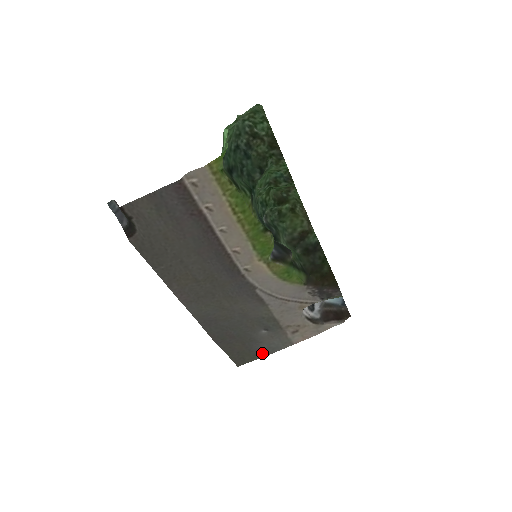
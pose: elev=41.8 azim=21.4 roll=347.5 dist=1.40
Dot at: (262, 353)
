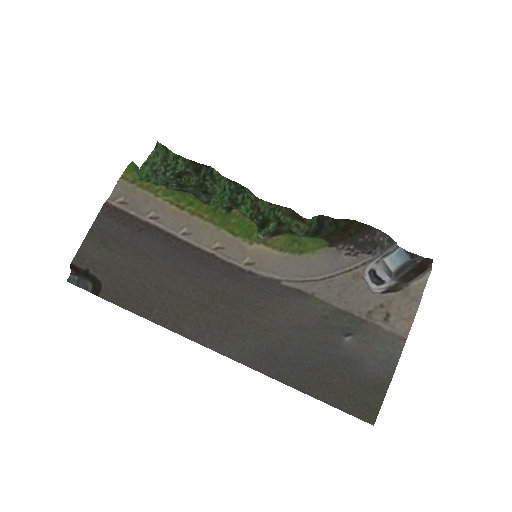
Dot at: (381, 379)
